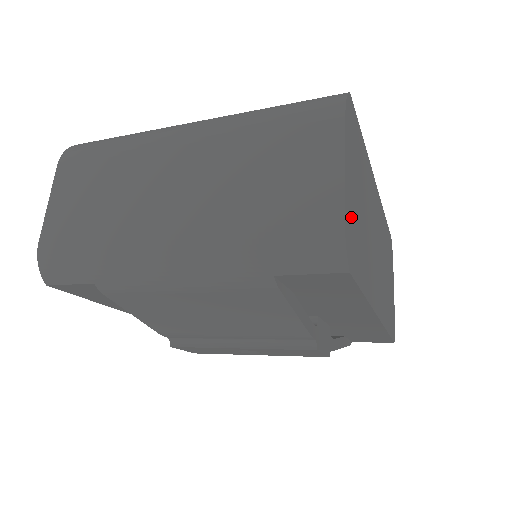
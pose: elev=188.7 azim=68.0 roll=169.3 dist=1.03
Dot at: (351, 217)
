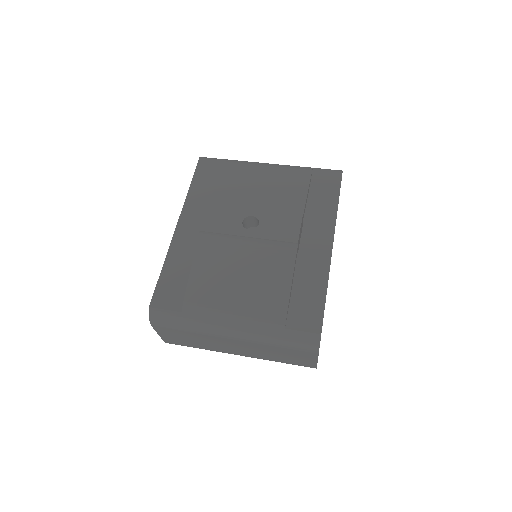
Dot at: occluded
